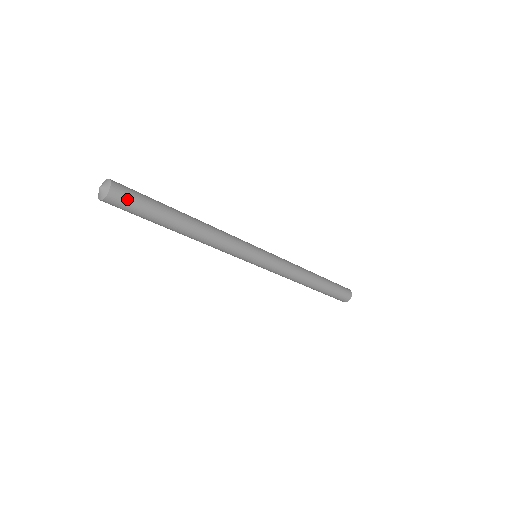
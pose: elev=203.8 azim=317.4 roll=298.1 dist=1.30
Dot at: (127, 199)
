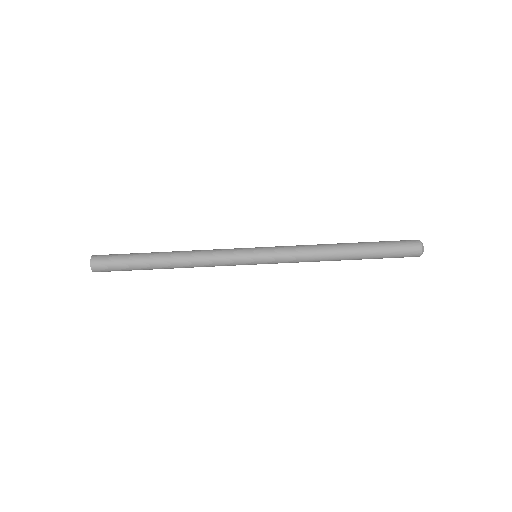
Dot at: (106, 258)
